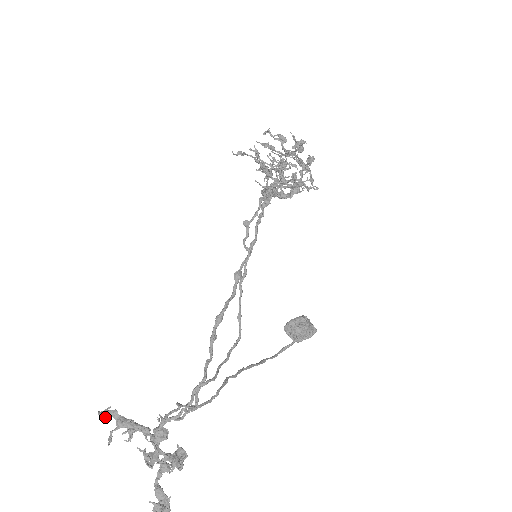
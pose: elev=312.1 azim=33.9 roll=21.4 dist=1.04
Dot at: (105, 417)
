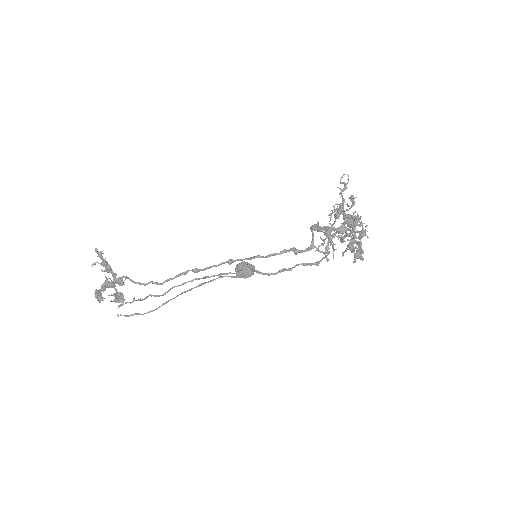
Dot at: (97, 256)
